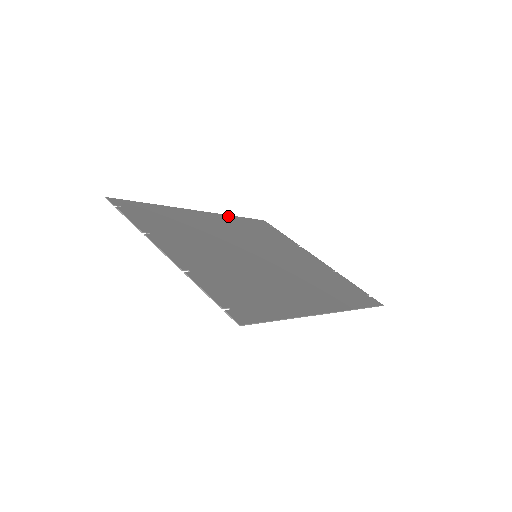
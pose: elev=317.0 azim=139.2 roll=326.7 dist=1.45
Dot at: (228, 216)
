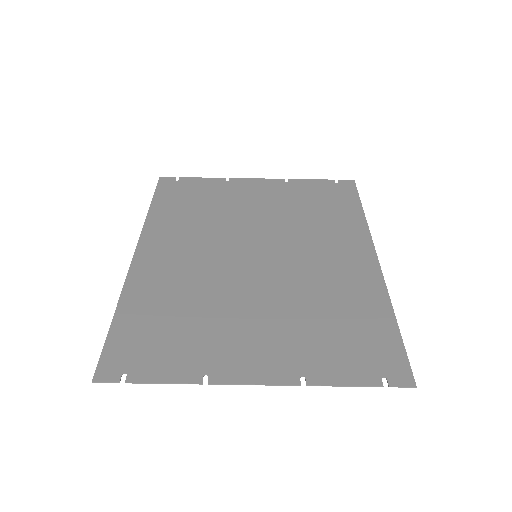
Dot at: (149, 221)
